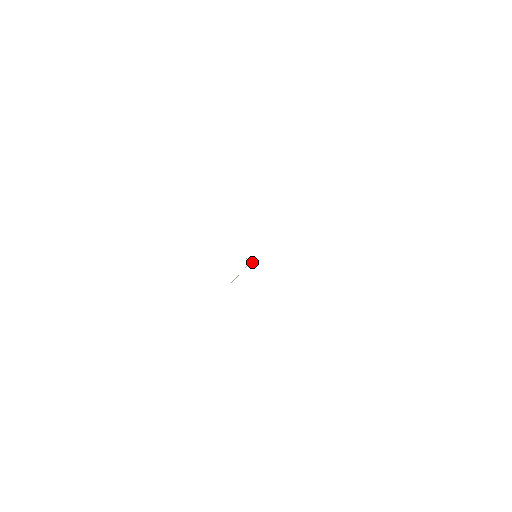
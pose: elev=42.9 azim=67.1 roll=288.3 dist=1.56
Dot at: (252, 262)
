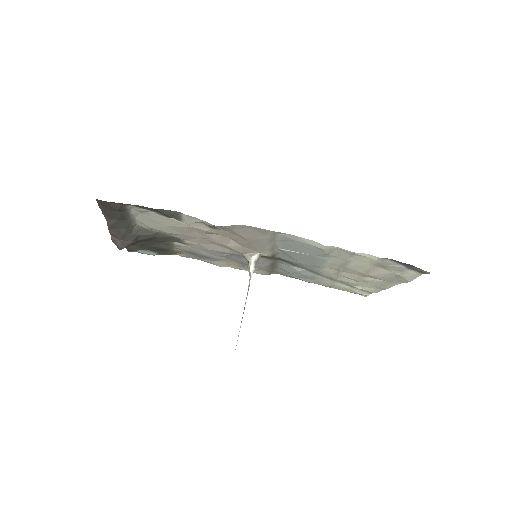
Dot at: (254, 265)
